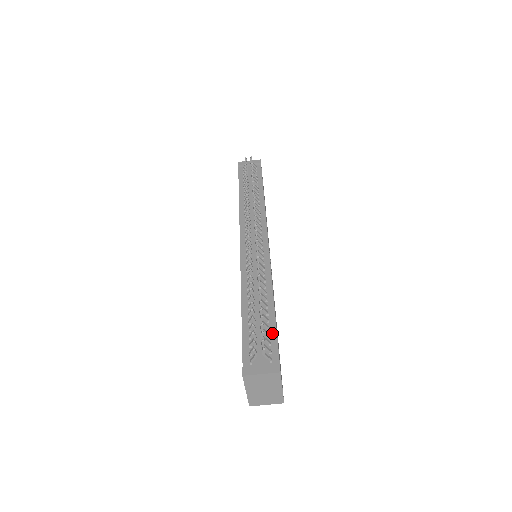
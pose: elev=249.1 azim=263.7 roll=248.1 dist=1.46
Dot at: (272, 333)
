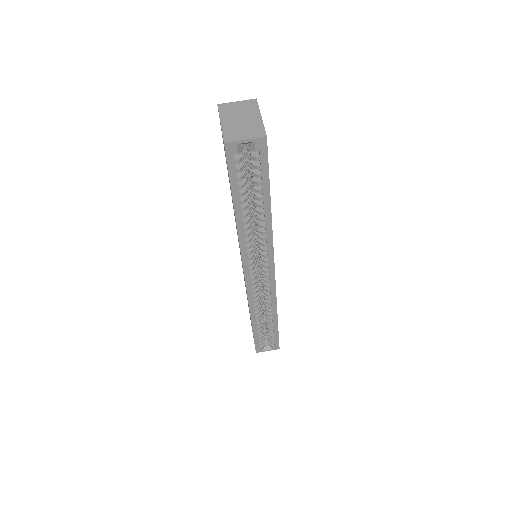
Dot at: occluded
